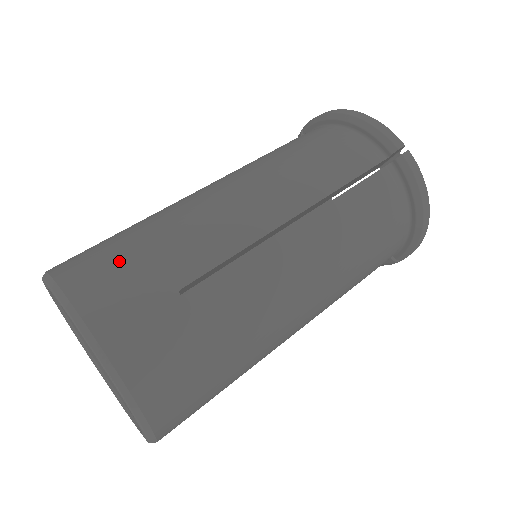
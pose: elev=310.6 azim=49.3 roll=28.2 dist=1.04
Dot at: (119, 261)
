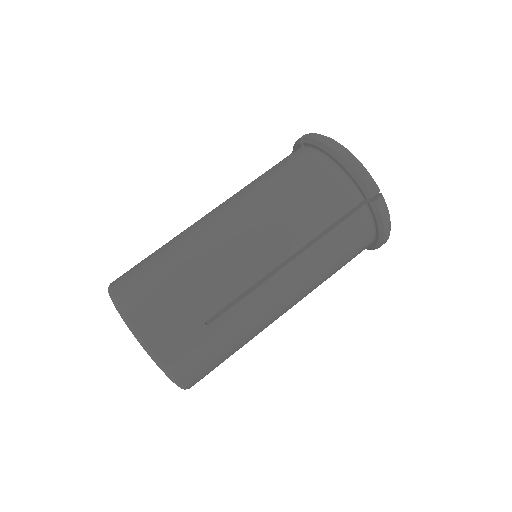
Dot at: (165, 301)
